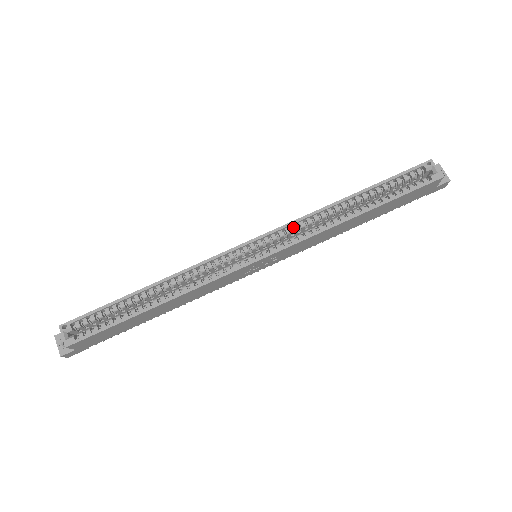
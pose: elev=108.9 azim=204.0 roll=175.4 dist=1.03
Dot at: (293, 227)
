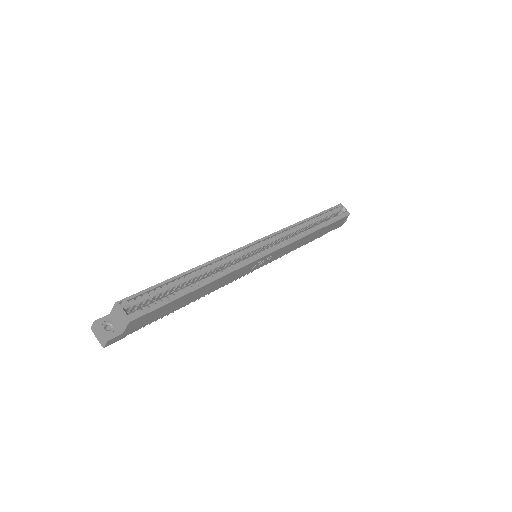
Dot at: (281, 234)
